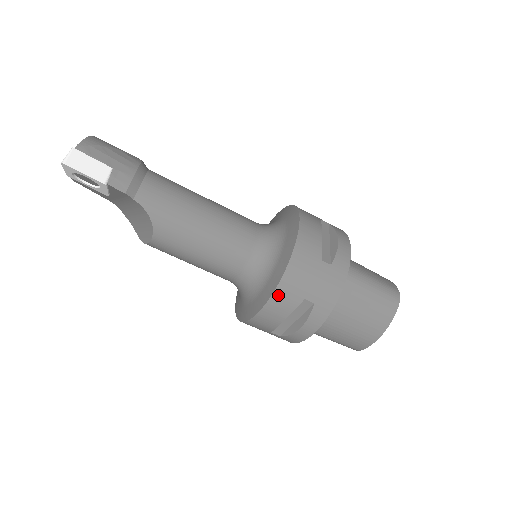
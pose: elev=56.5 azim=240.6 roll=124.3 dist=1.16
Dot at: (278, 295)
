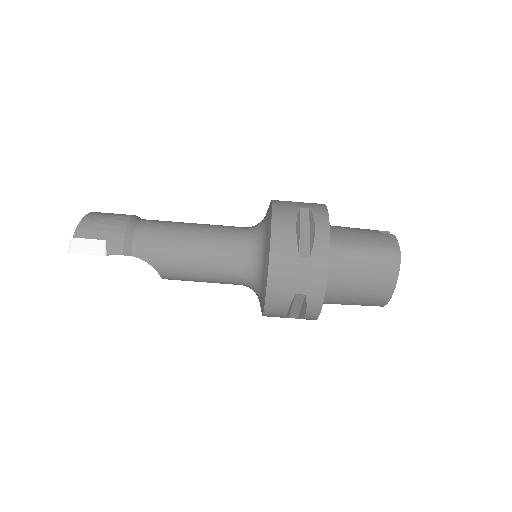
Dot at: (271, 297)
